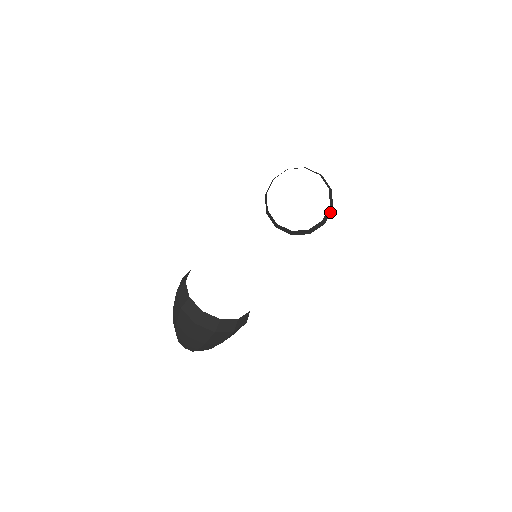
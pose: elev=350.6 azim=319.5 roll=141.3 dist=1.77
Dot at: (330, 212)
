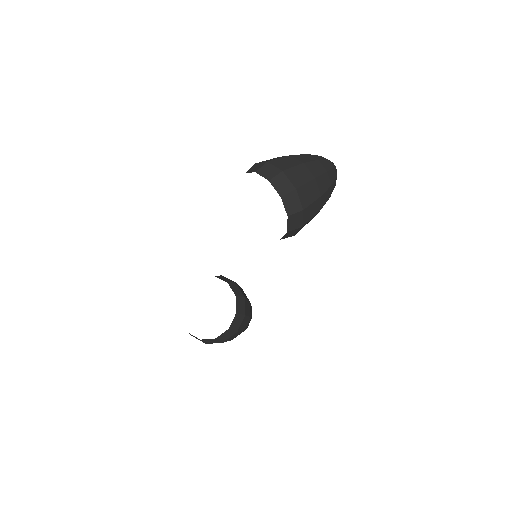
Dot at: (302, 215)
